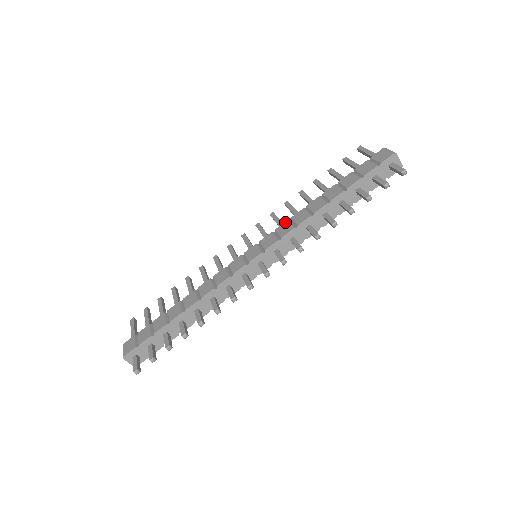
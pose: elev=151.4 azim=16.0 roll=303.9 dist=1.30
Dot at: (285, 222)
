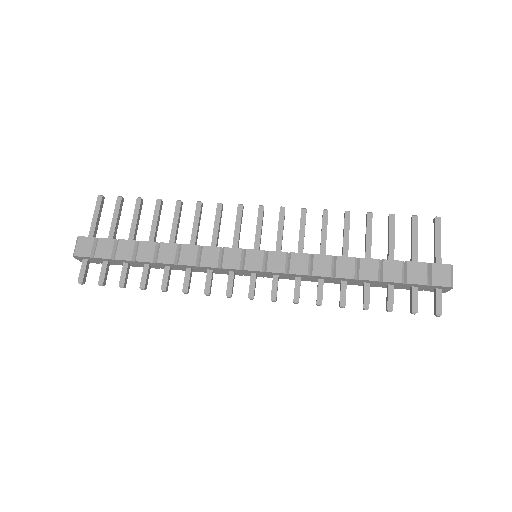
Dot at: (305, 254)
